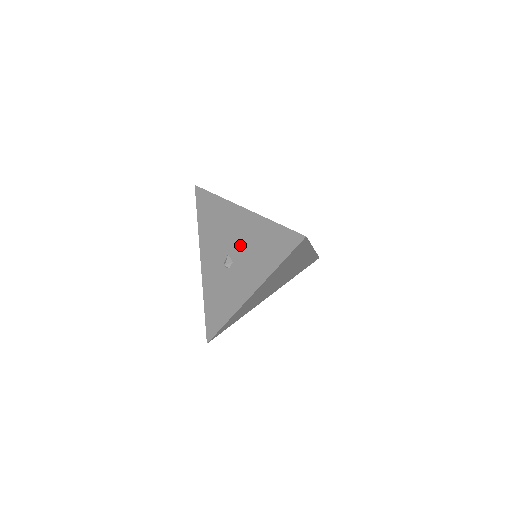
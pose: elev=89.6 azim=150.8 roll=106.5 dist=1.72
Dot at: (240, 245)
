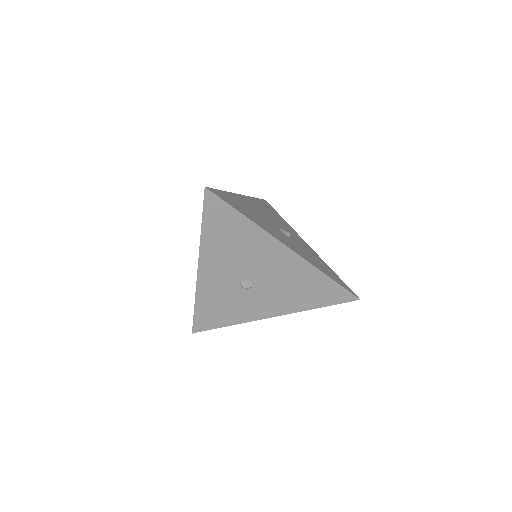
Dot at: (271, 277)
